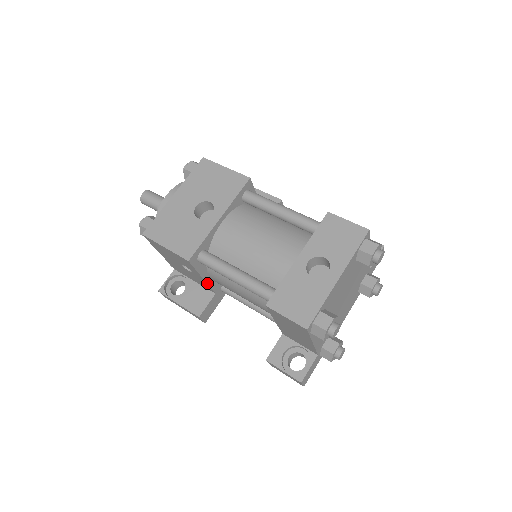
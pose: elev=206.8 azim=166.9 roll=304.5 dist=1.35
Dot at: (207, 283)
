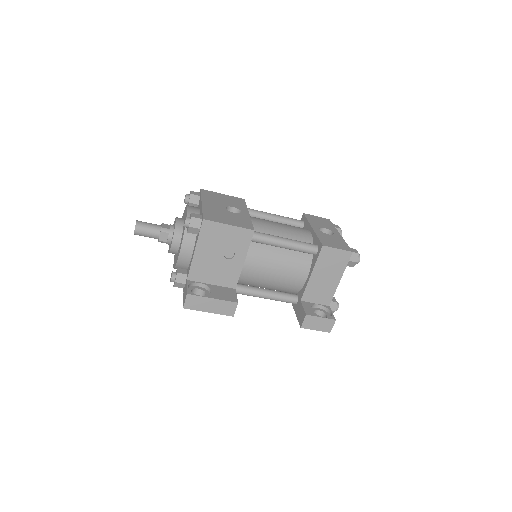
Dot at: (241, 269)
